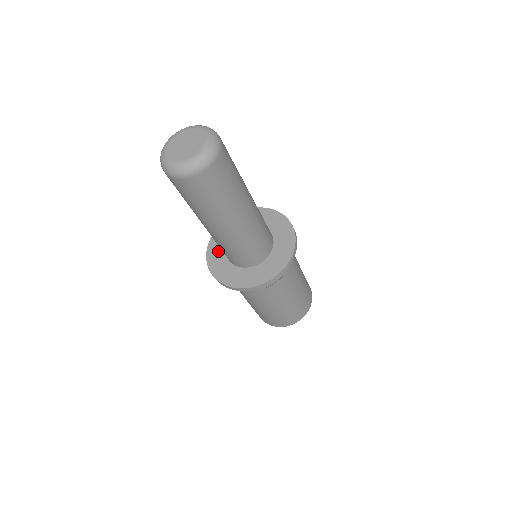
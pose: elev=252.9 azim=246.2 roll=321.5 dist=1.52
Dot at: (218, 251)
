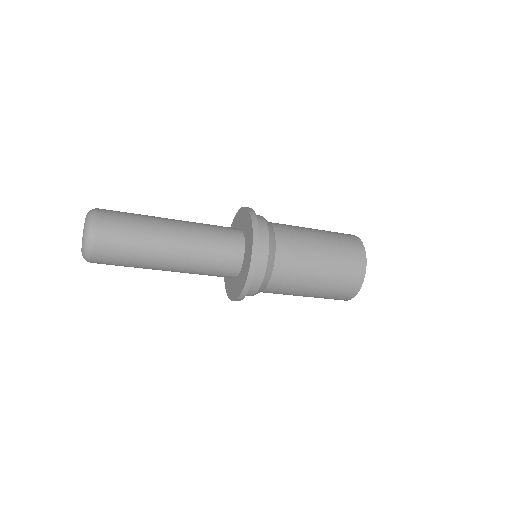
Dot at: (228, 278)
